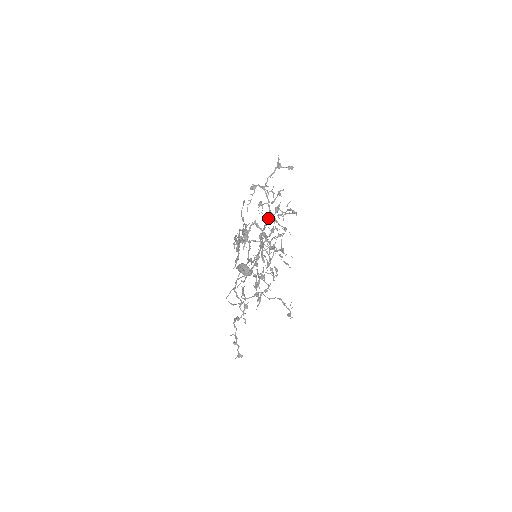
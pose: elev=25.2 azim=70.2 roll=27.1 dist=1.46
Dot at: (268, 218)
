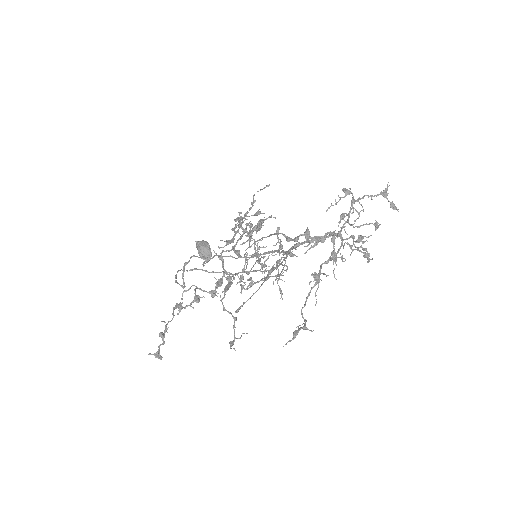
Dot at: (329, 236)
